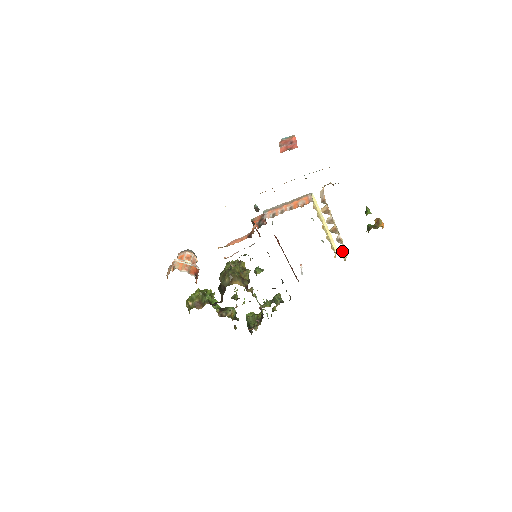
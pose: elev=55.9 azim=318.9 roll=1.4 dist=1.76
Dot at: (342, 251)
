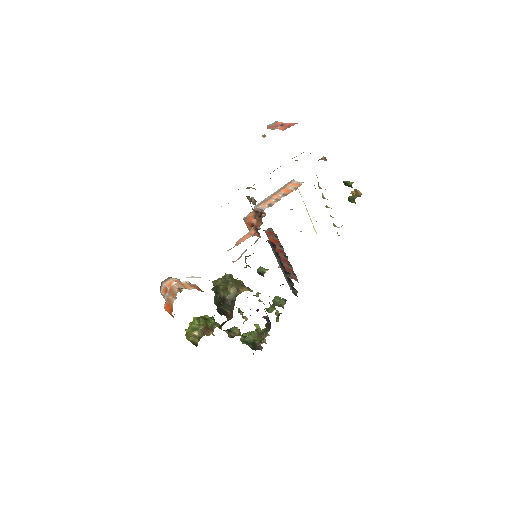
Dot at: (335, 226)
